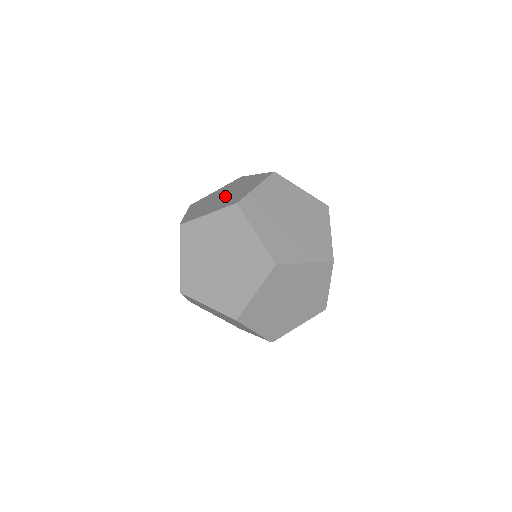
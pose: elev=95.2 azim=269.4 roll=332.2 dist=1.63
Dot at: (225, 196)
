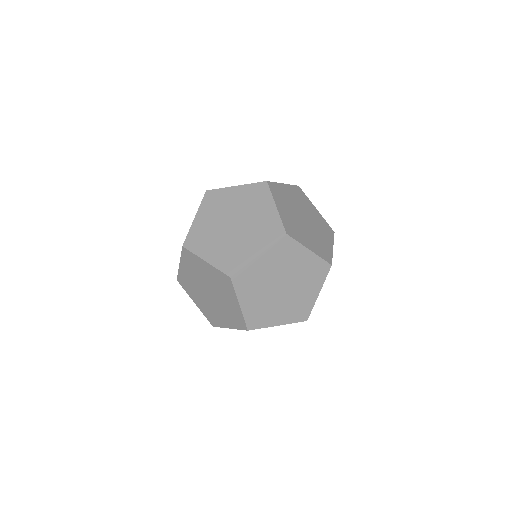
Dot at: occluded
